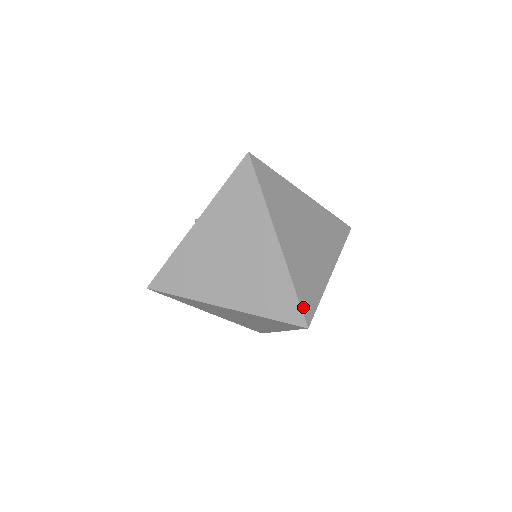
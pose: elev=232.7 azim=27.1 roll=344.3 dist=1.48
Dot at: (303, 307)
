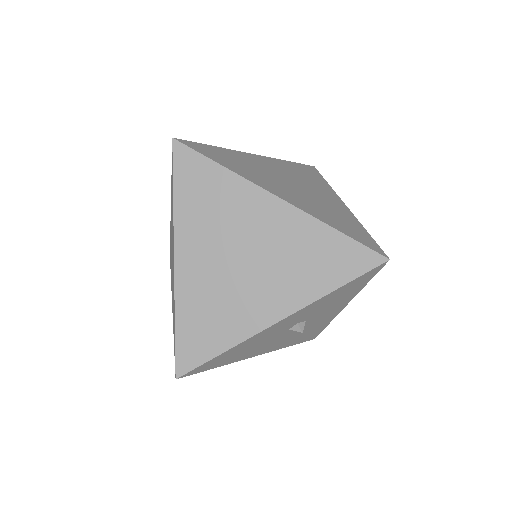
Dot at: (180, 353)
